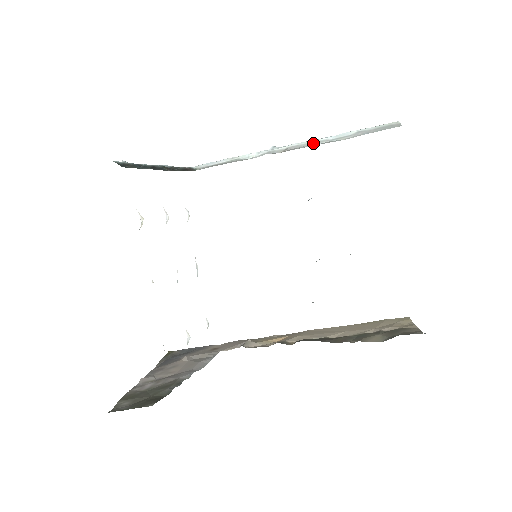
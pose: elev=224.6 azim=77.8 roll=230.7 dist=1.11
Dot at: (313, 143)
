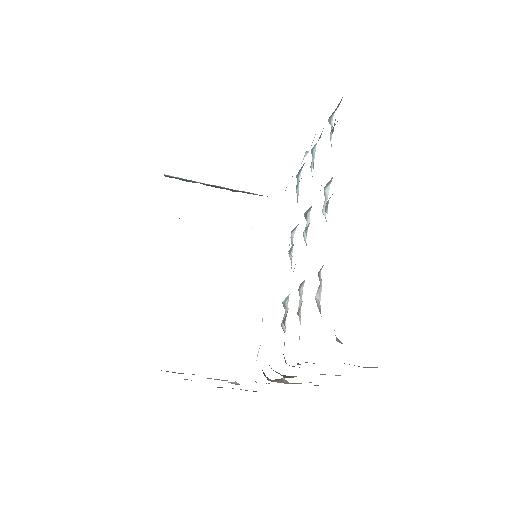
Dot at: occluded
